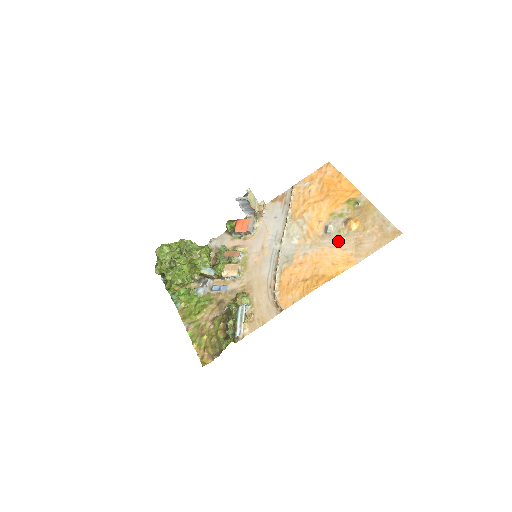
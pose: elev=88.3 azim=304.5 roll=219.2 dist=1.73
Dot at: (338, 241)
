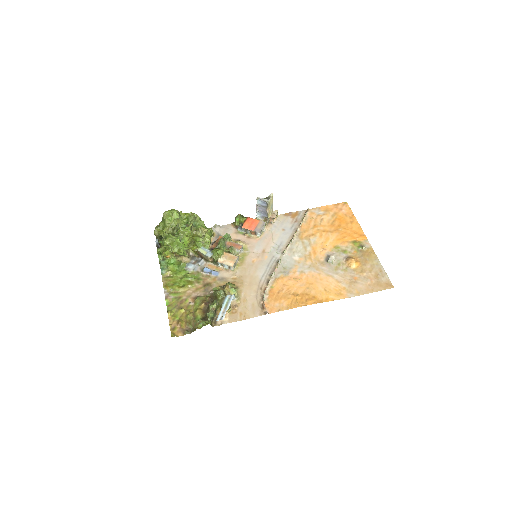
Dot at: (336, 272)
